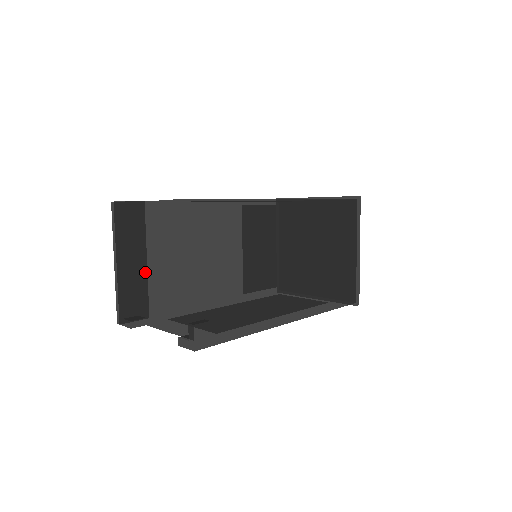
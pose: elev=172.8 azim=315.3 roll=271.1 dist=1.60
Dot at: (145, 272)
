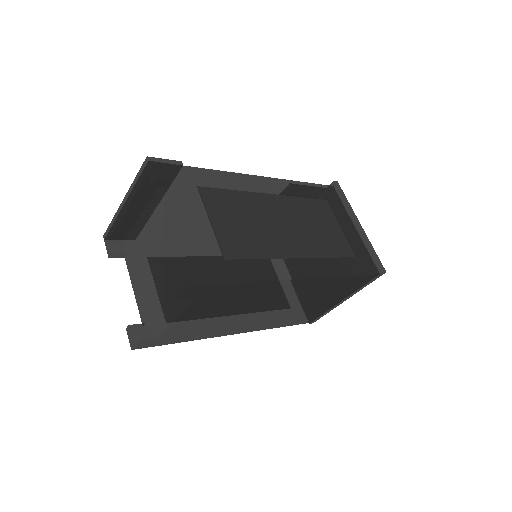
Dot at: (144, 230)
